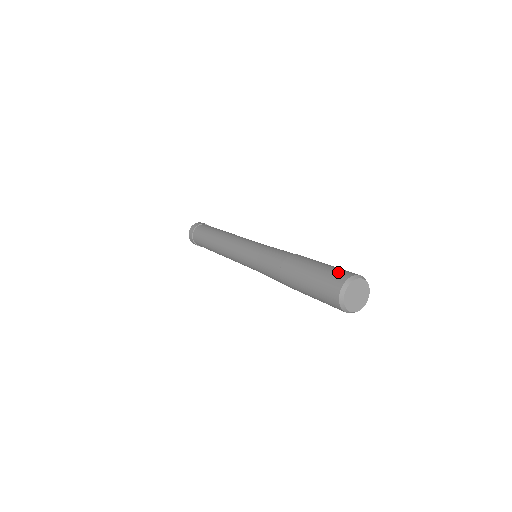
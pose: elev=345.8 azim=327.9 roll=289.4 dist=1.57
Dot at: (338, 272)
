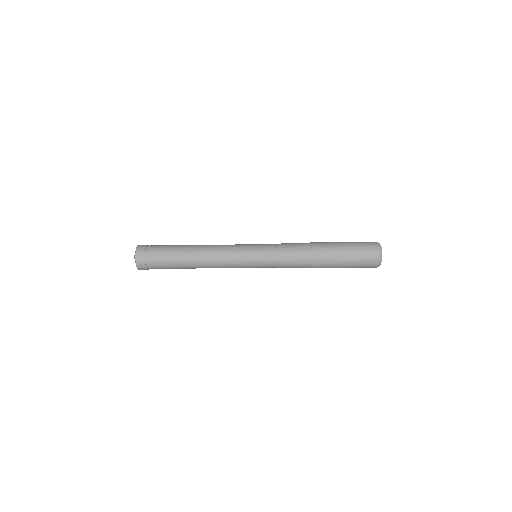
Dot at: (368, 250)
